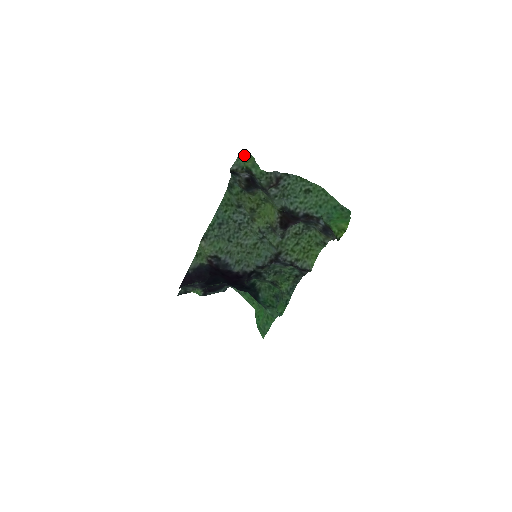
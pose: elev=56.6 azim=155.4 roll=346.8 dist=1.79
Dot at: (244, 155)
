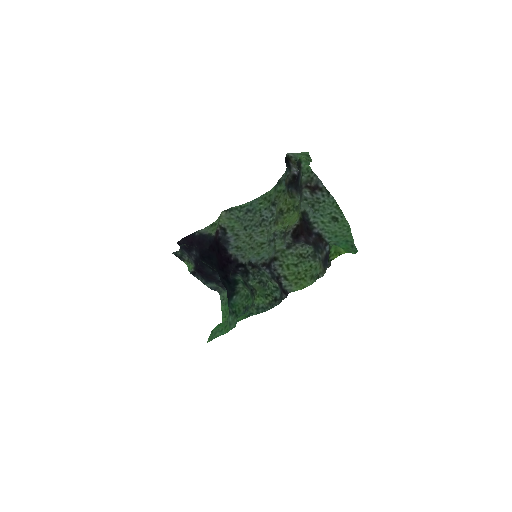
Dot at: (306, 155)
